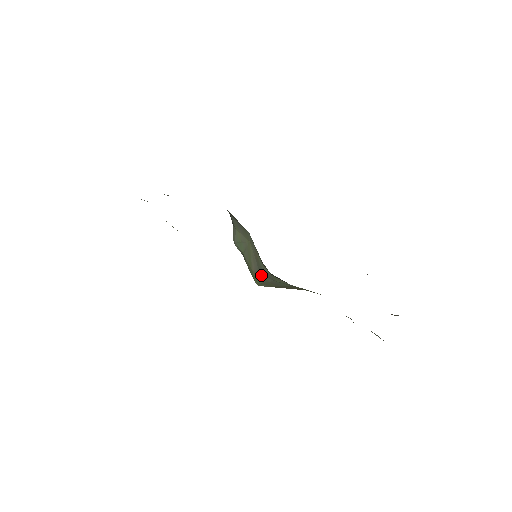
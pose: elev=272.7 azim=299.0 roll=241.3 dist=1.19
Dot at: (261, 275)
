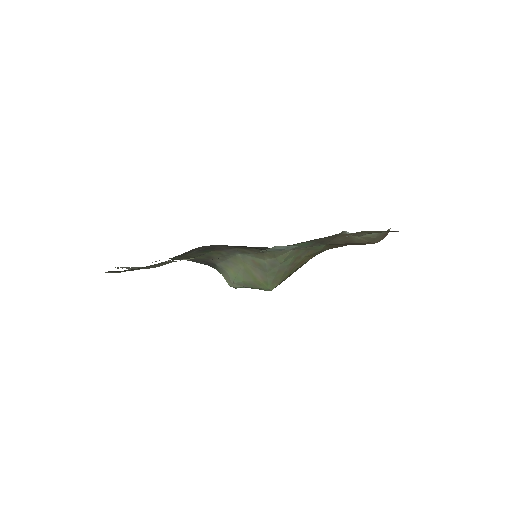
Dot at: (268, 273)
